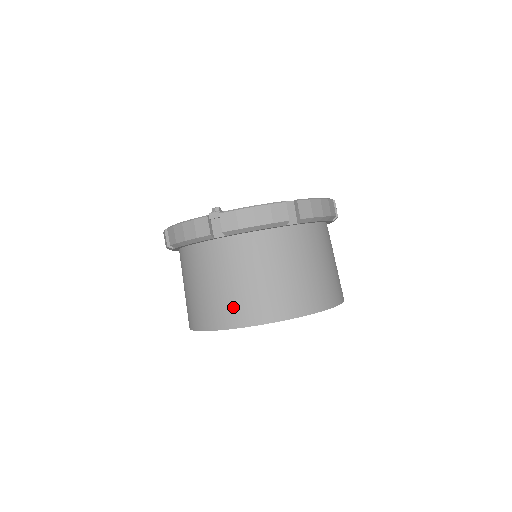
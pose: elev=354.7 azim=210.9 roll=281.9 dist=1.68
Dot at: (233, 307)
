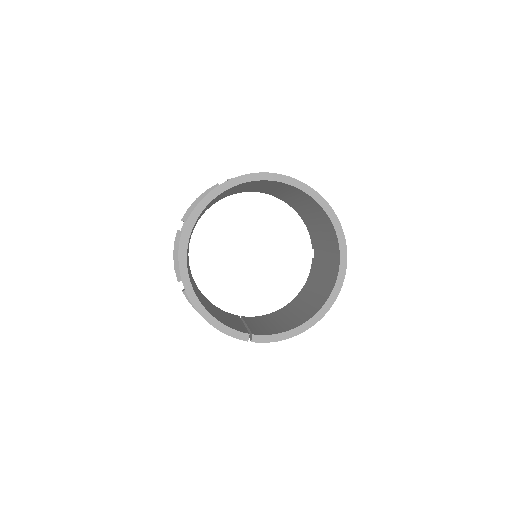
Dot at: occluded
